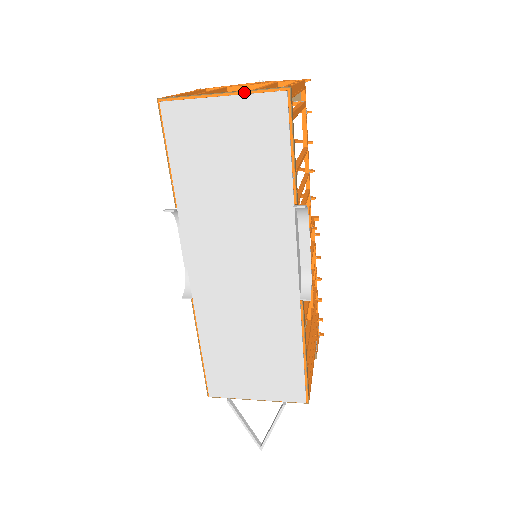
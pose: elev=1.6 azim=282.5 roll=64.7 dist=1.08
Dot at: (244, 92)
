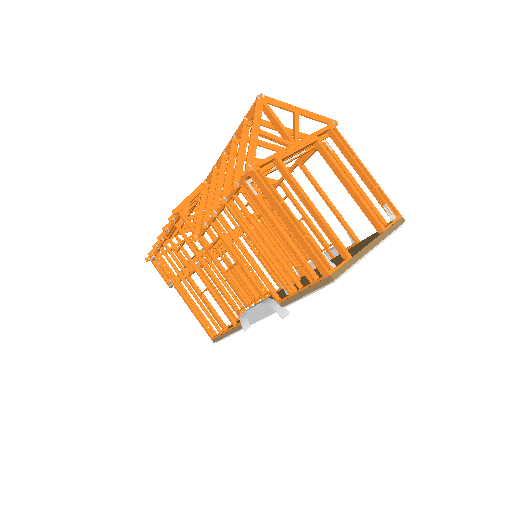
Dot at: (383, 239)
